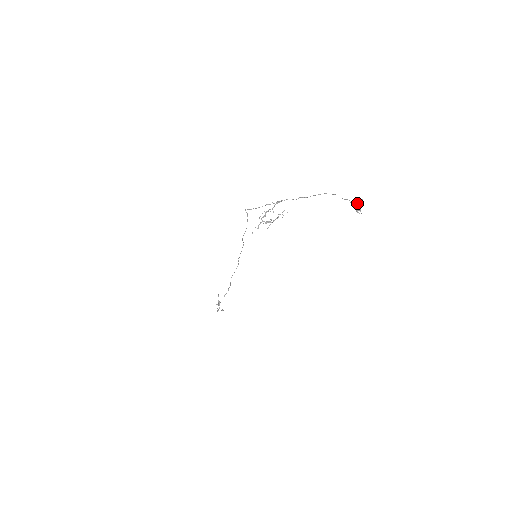
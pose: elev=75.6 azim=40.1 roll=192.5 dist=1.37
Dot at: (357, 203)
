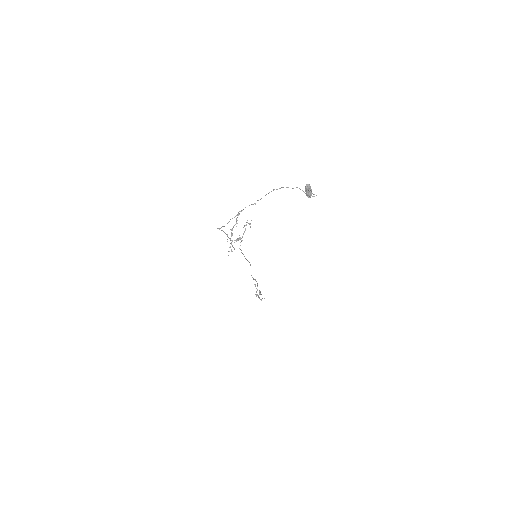
Dot at: (305, 190)
